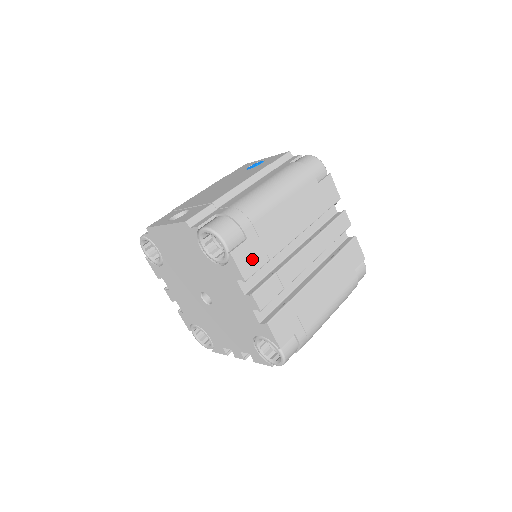
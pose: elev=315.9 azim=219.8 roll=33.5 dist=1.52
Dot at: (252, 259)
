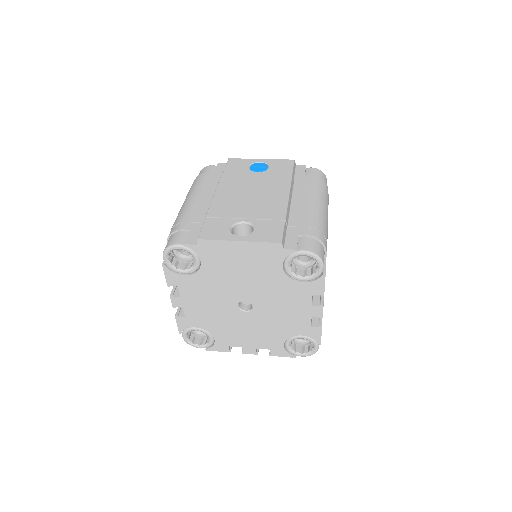
Dot at: occluded
